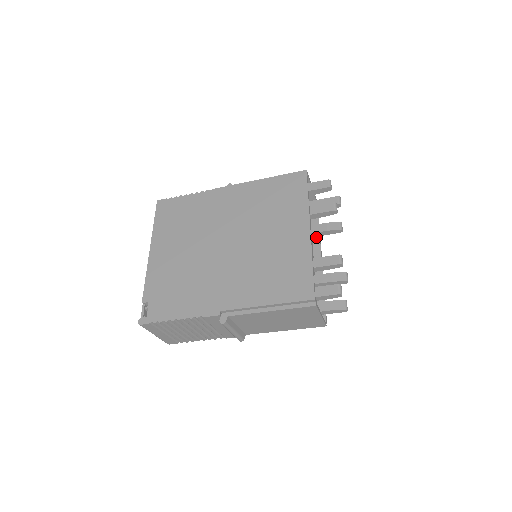
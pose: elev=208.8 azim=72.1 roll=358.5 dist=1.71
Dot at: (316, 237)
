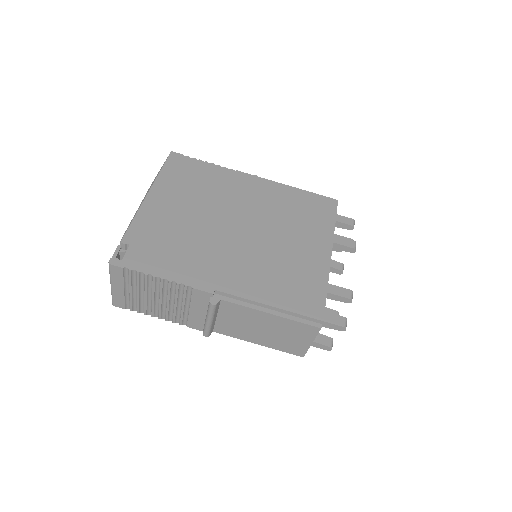
Dot at: occluded
